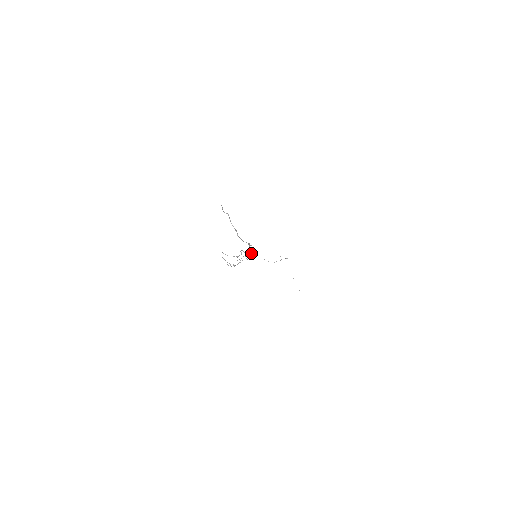
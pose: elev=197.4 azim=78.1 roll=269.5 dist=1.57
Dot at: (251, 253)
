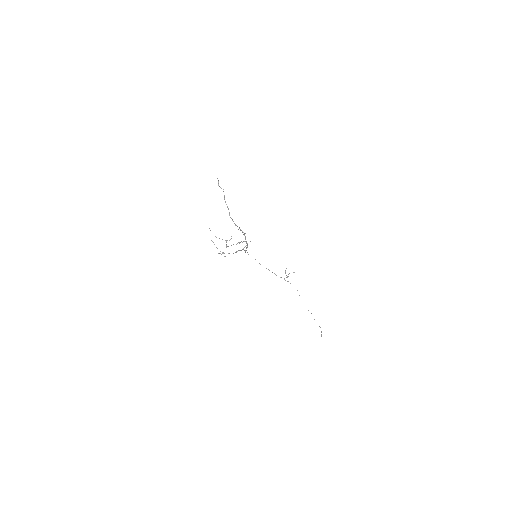
Dot at: occluded
